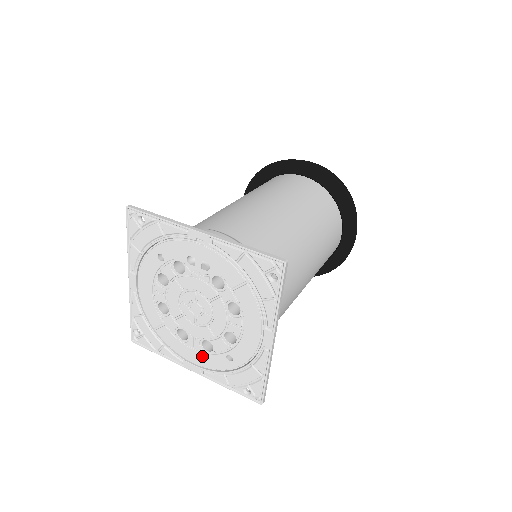
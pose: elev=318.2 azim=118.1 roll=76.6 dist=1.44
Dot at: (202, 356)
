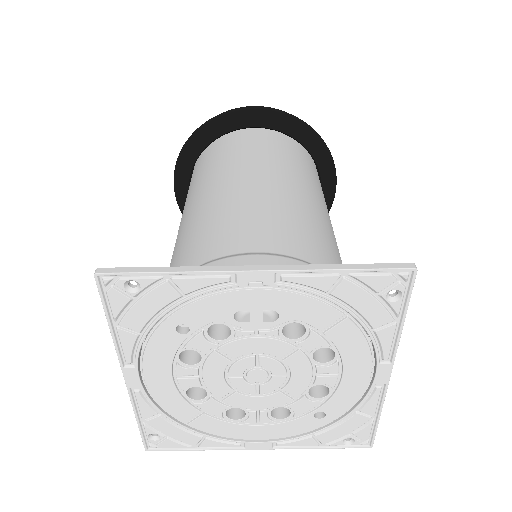
Dot at: (273, 428)
